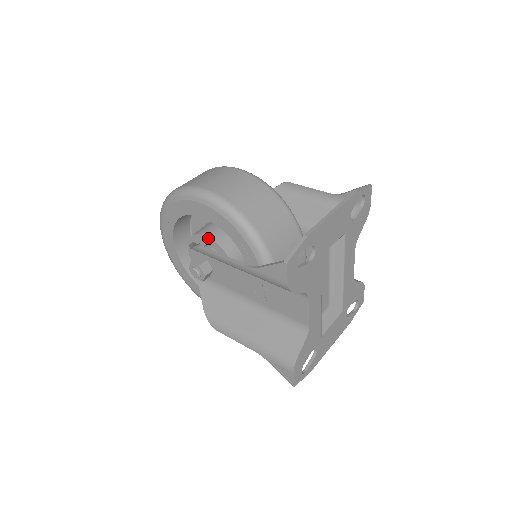
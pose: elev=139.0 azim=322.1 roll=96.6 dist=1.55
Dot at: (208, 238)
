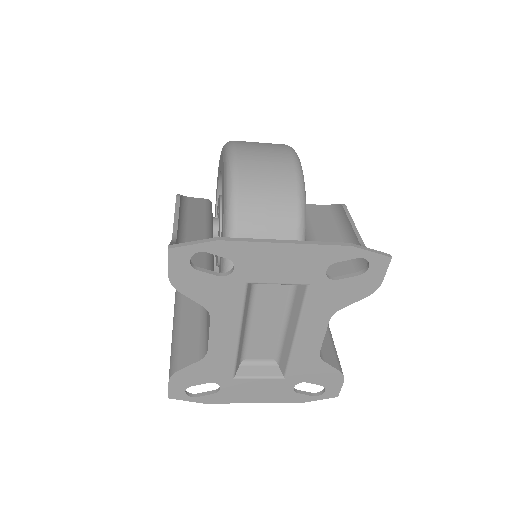
Dot at: (220, 204)
